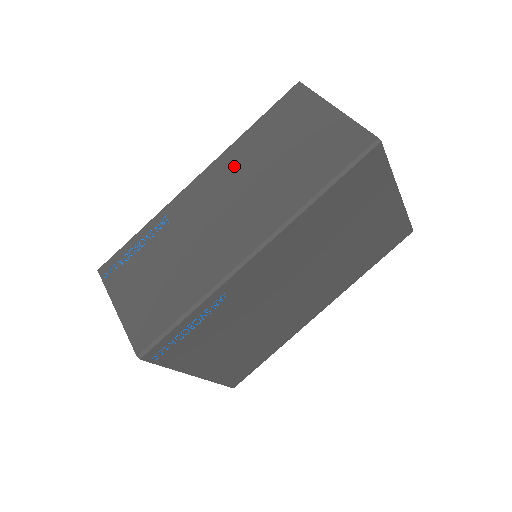
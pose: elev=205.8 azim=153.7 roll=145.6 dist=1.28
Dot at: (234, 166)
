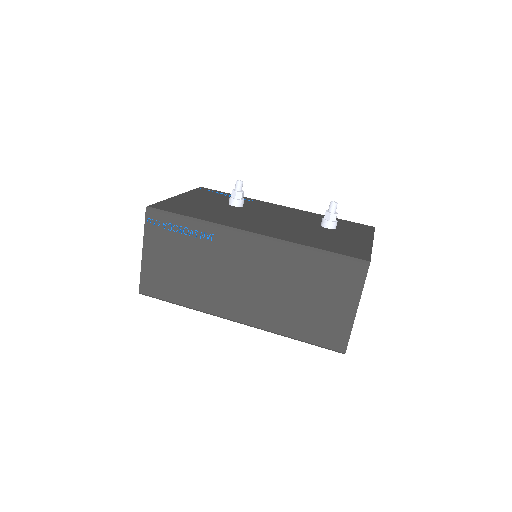
Dot at: (277, 263)
